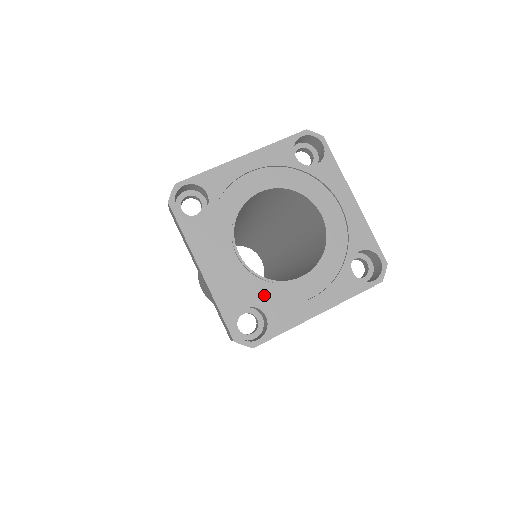
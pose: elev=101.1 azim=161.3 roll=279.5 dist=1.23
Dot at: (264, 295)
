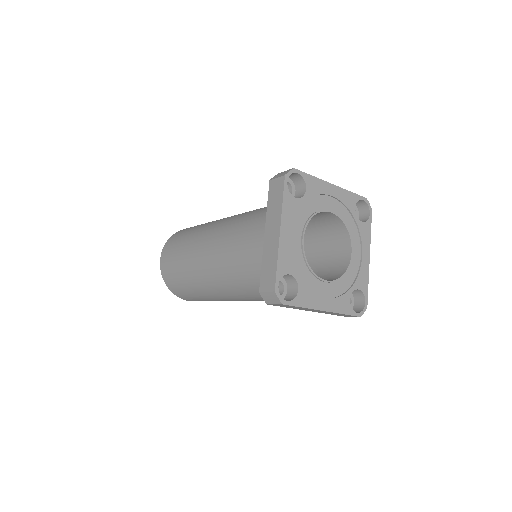
Dot at: (349, 282)
